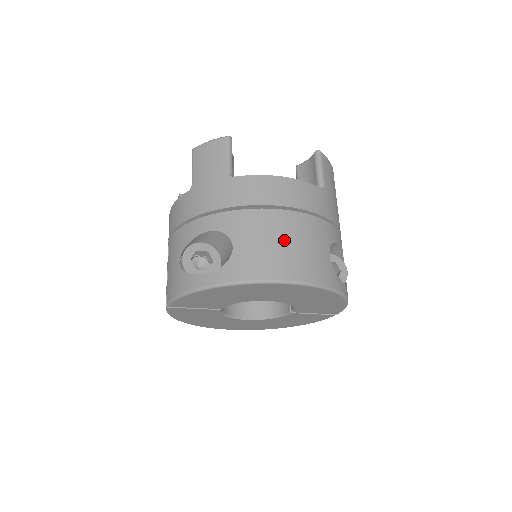
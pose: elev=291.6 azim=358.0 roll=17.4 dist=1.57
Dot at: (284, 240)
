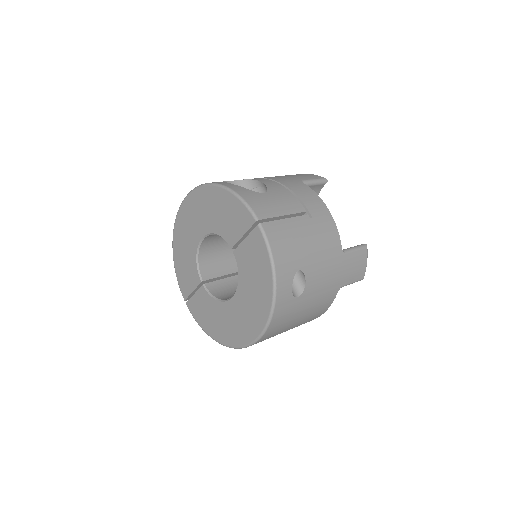
Dot at: occluded
